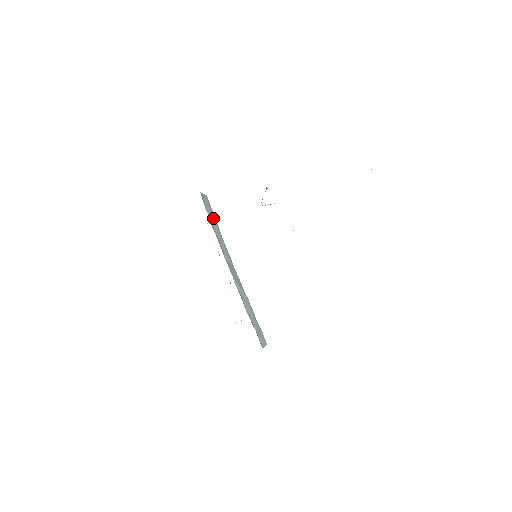
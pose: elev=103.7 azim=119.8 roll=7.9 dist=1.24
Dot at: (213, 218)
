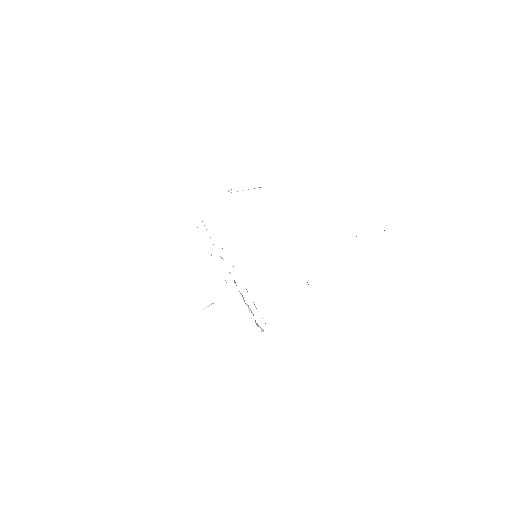
Dot at: occluded
